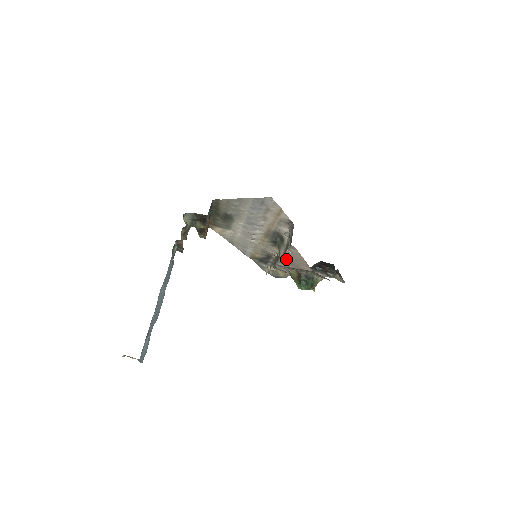
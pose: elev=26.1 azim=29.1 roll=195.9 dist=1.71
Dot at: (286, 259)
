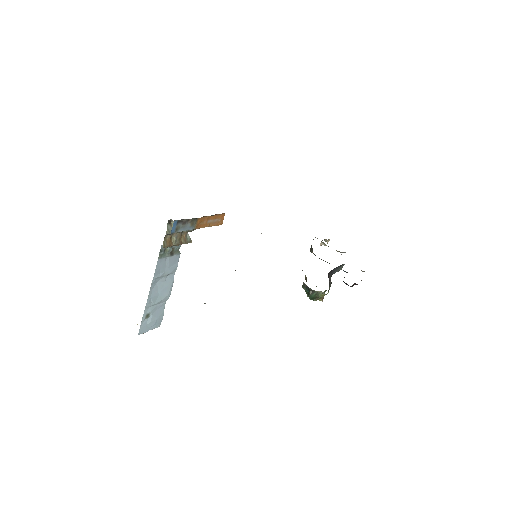
Dot at: occluded
